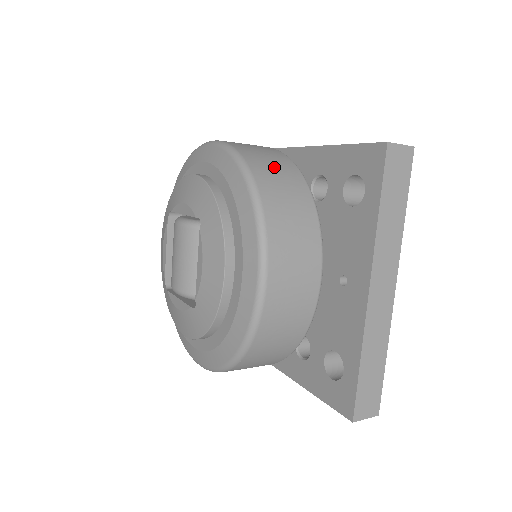
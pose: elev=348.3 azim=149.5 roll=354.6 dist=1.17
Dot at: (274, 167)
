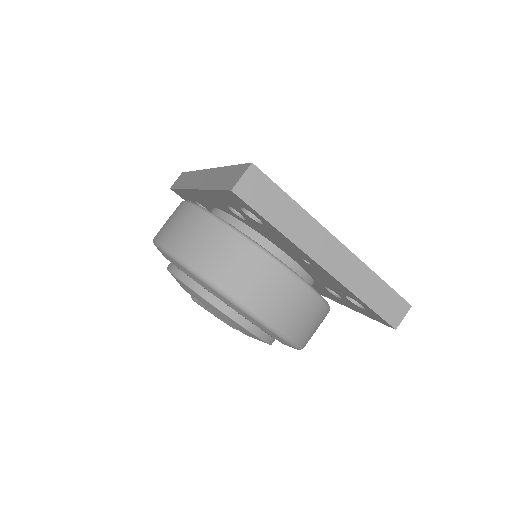
Dot at: (198, 238)
